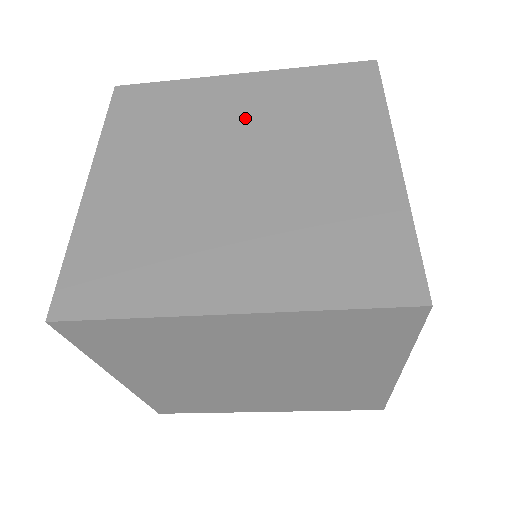
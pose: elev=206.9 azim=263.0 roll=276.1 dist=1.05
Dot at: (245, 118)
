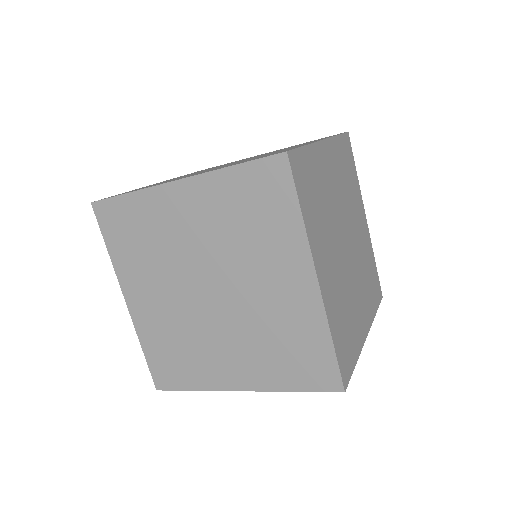
Dot at: (198, 238)
